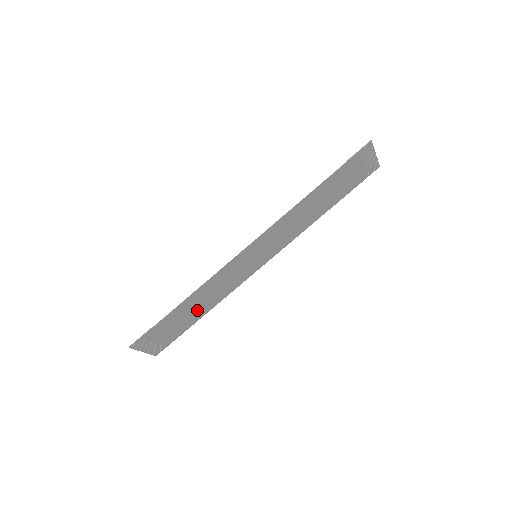
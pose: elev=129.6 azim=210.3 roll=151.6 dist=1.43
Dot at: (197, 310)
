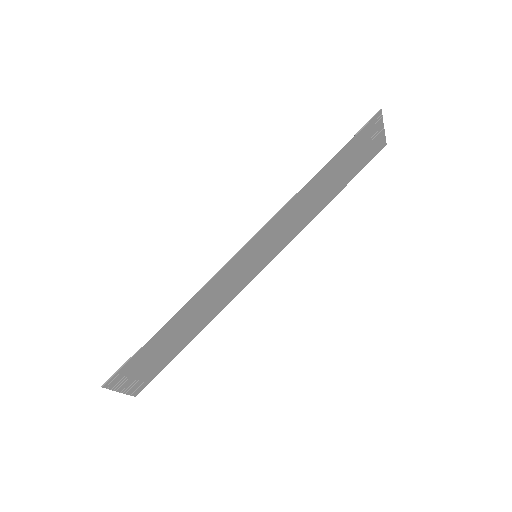
Dot at: (187, 330)
